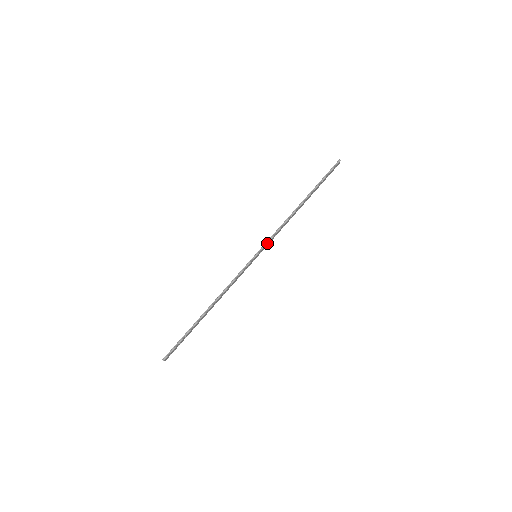
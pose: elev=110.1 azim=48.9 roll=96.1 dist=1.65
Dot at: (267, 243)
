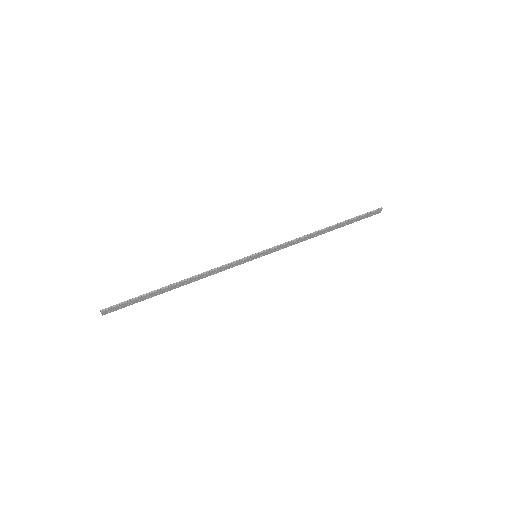
Dot at: (274, 248)
